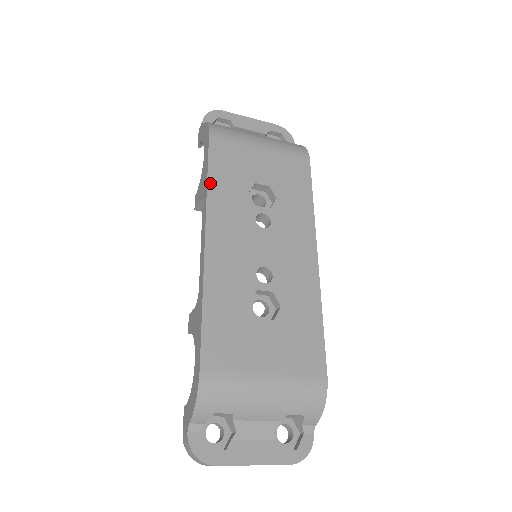
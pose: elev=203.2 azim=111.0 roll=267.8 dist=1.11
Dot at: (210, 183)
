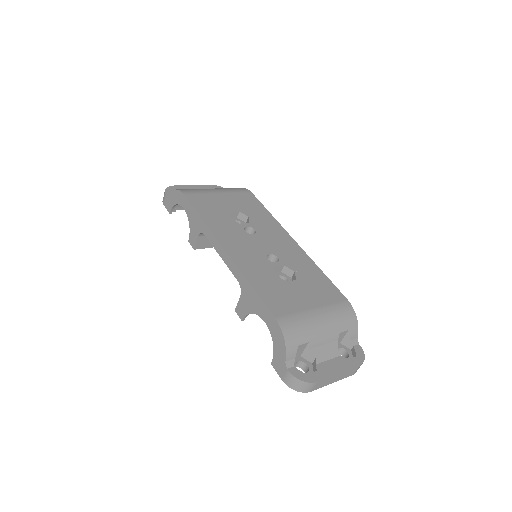
Dot at: (204, 219)
